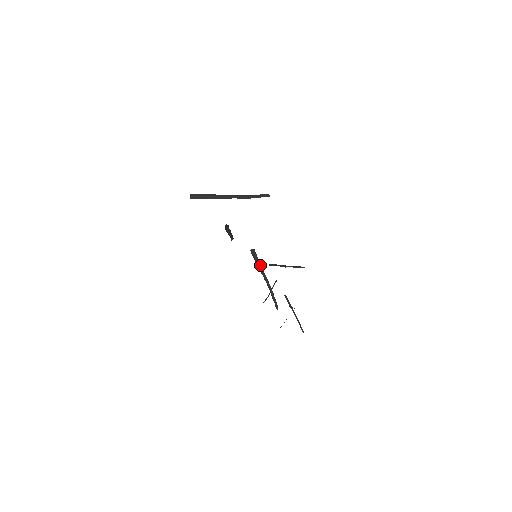
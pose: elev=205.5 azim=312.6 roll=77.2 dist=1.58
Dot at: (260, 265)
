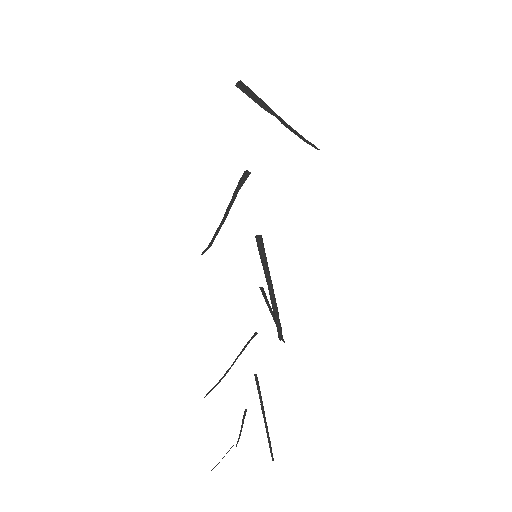
Dot at: occluded
